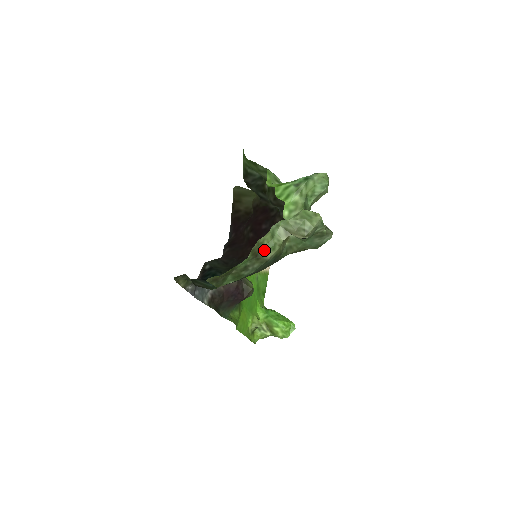
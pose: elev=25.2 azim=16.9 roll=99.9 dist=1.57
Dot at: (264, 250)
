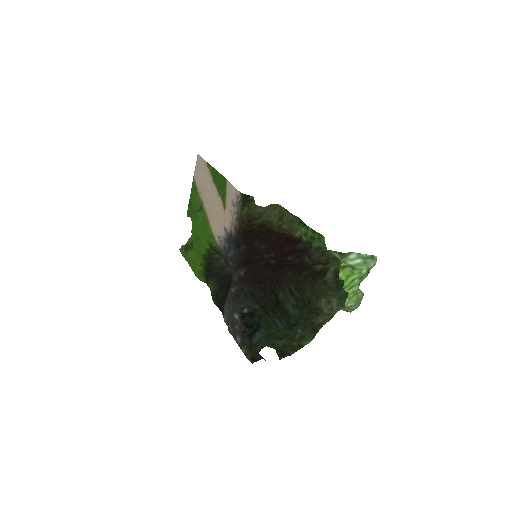
Dot at: (320, 324)
